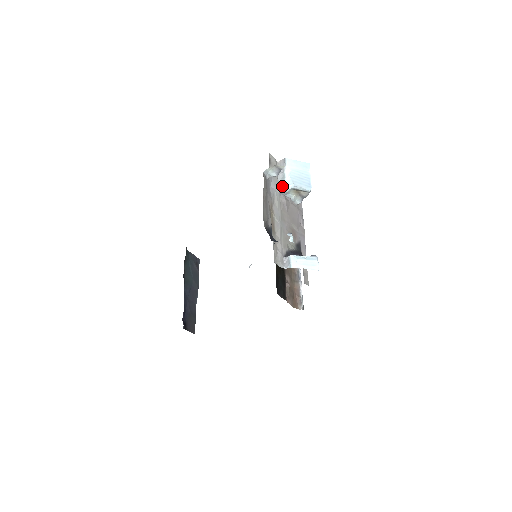
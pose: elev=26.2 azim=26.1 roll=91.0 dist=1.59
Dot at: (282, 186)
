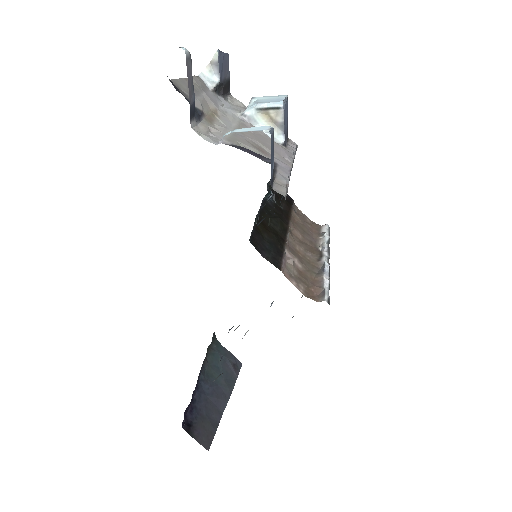
Dot at: (244, 111)
